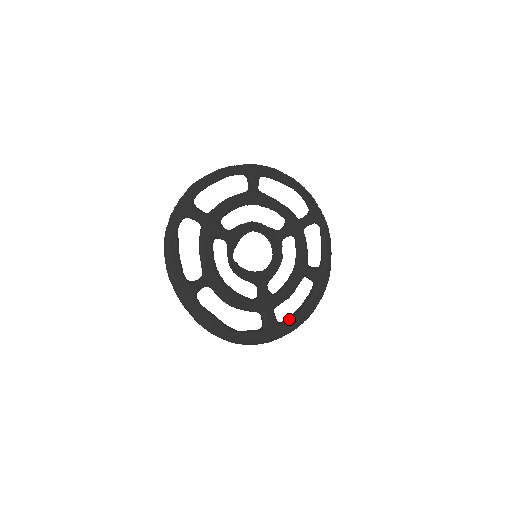
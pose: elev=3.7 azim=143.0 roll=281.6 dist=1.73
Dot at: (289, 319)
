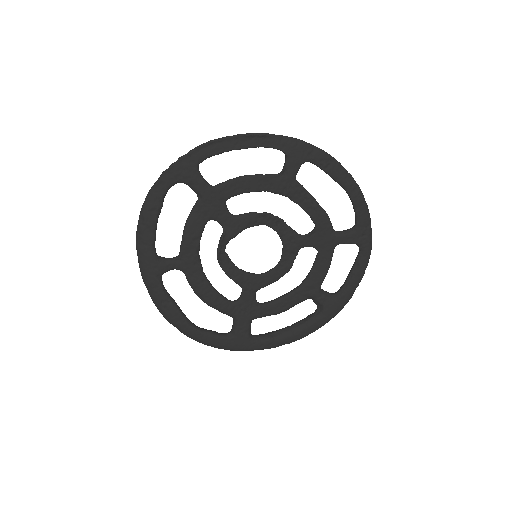
Dot at: (266, 336)
